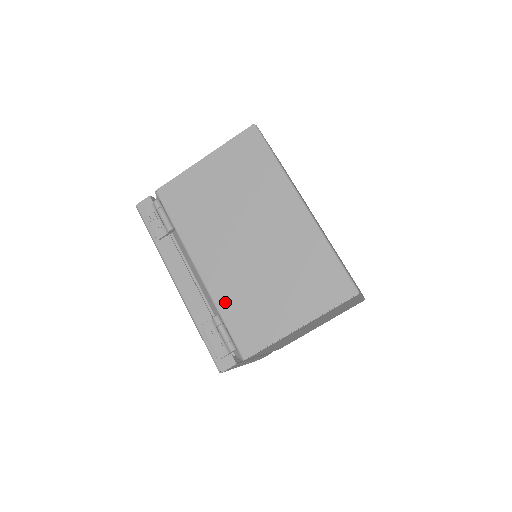
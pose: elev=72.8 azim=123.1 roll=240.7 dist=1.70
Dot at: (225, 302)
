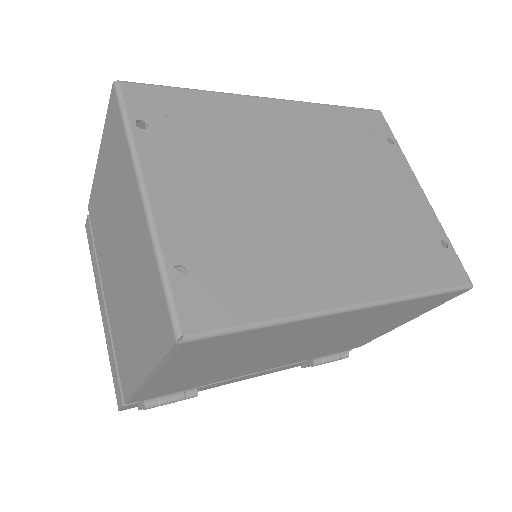
Dot at: (312, 357)
